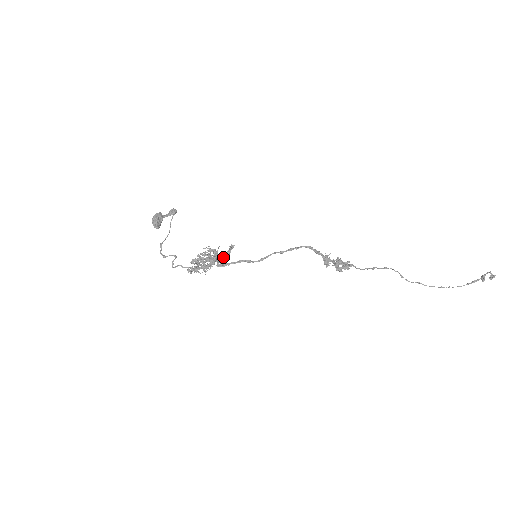
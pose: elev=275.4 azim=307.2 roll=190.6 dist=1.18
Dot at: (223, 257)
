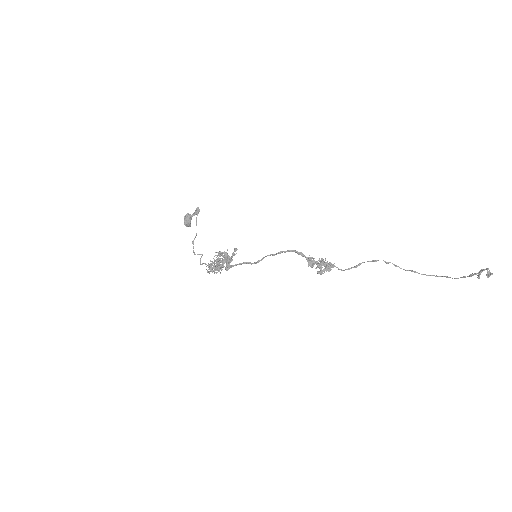
Dot at: (227, 263)
